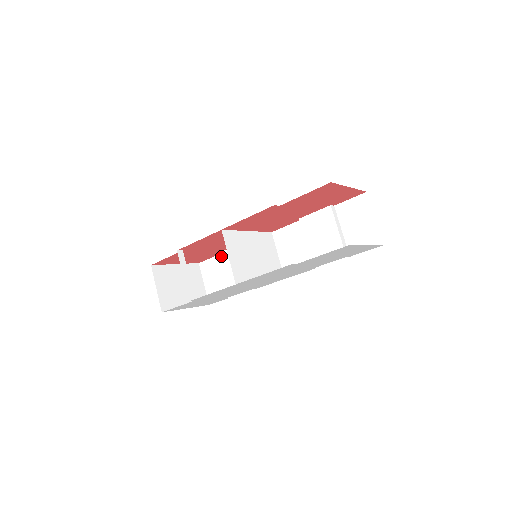
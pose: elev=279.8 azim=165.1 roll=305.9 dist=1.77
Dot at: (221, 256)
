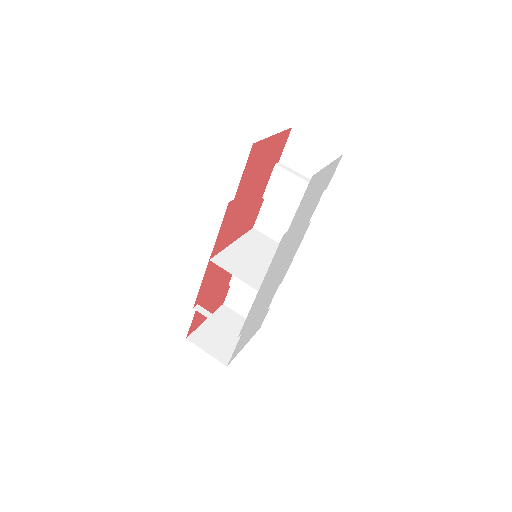
Dot at: (233, 282)
